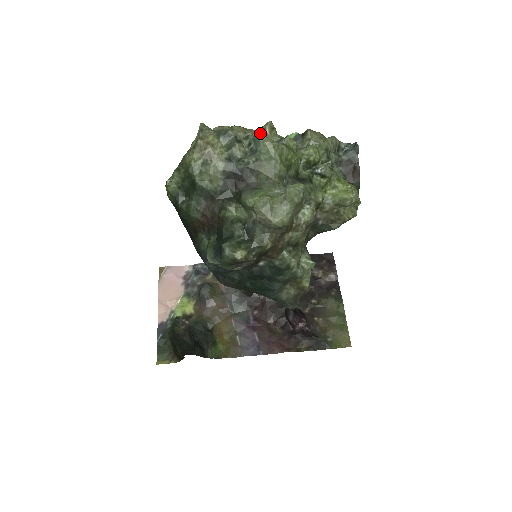
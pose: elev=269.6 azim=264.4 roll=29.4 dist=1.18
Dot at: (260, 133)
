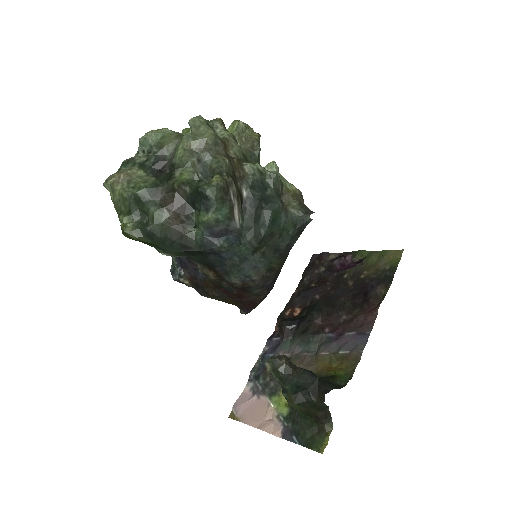
Dot at: occluded
